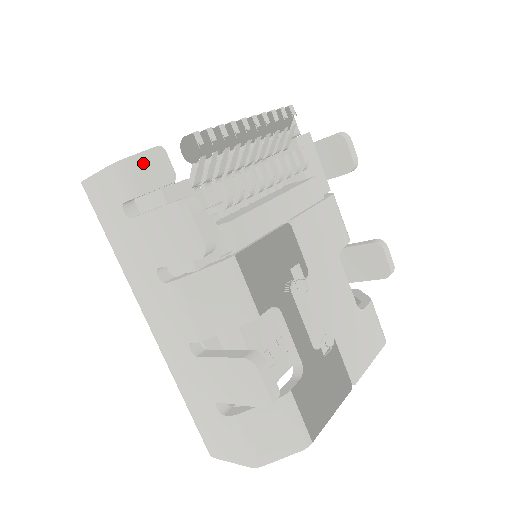
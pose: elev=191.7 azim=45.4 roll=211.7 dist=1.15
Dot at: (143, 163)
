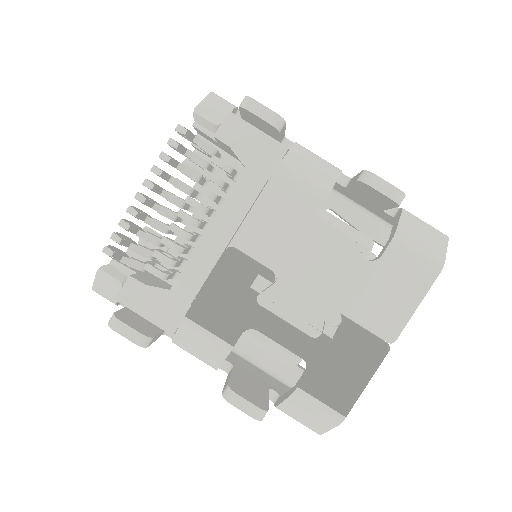
Dot at: (101, 284)
